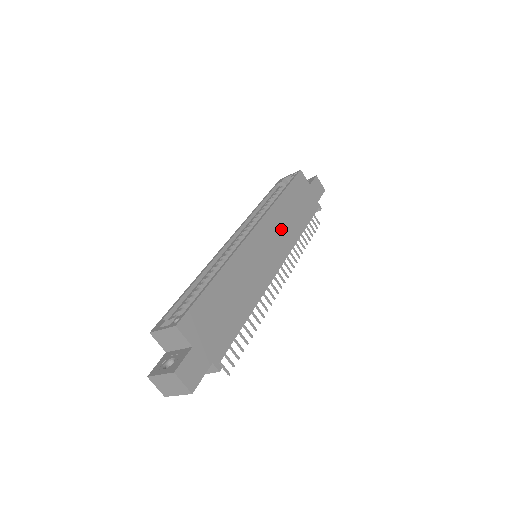
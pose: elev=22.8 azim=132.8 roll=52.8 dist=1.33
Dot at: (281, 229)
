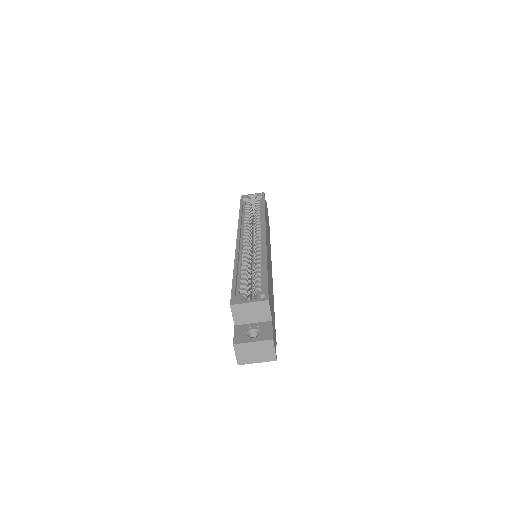
Dot at: (268, 238)
